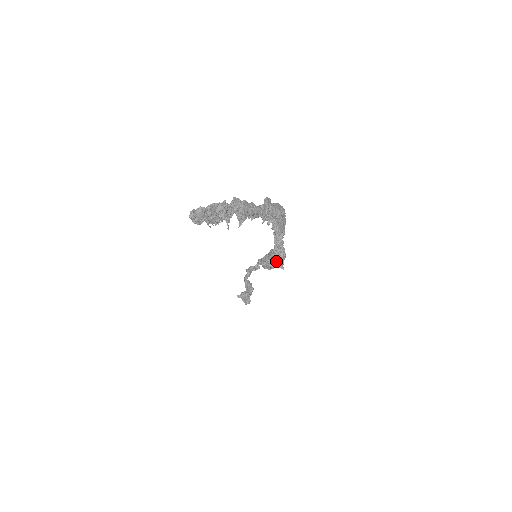
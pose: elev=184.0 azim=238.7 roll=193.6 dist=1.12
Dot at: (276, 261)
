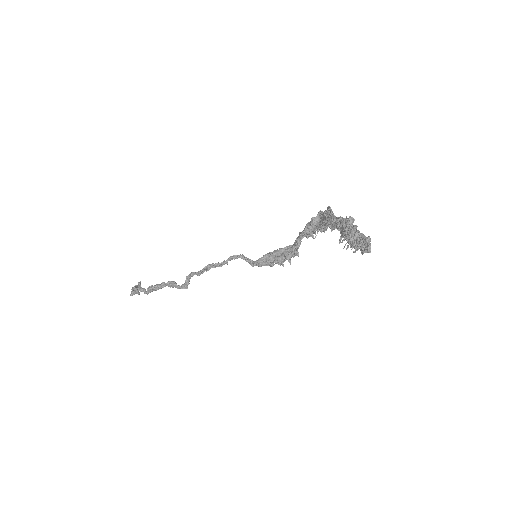
Dot at: (279, 259)
